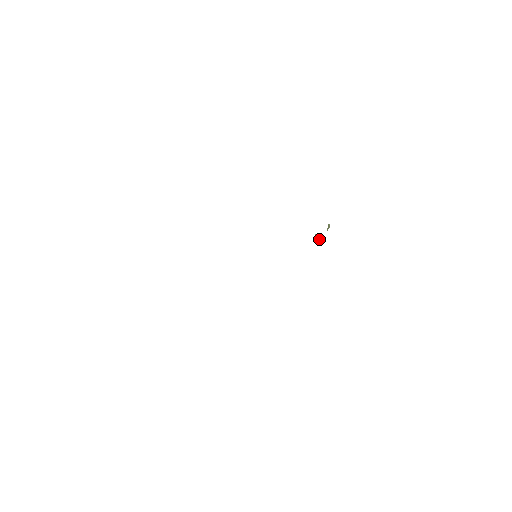
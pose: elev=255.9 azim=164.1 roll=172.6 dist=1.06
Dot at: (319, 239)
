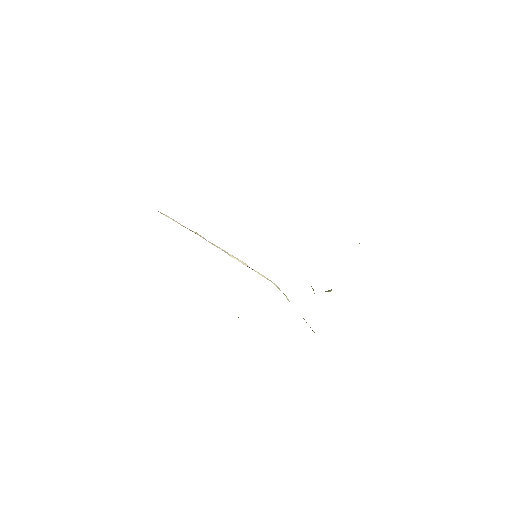
Dot at: occluded
